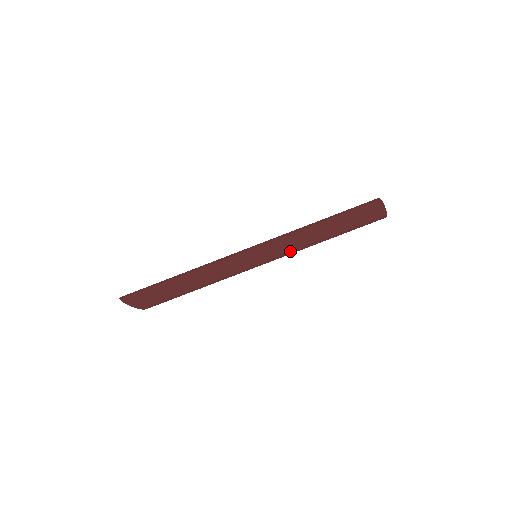
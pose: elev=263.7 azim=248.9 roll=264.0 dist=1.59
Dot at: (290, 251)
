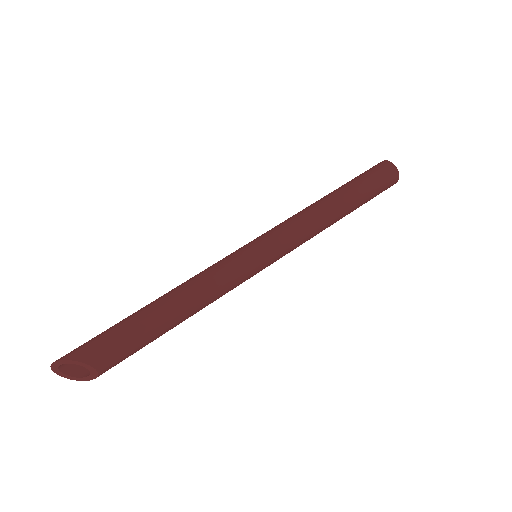
Dot at: (297, 227)
